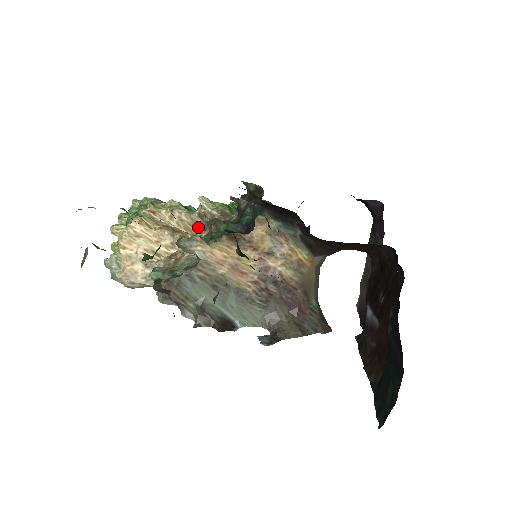
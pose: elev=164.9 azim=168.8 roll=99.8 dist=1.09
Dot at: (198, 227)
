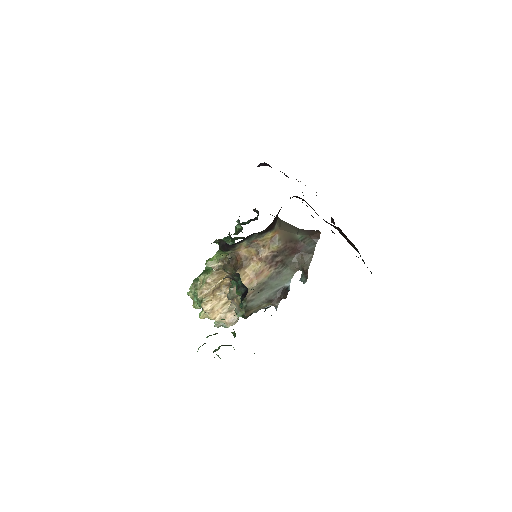
Dot at: (222, 273)
